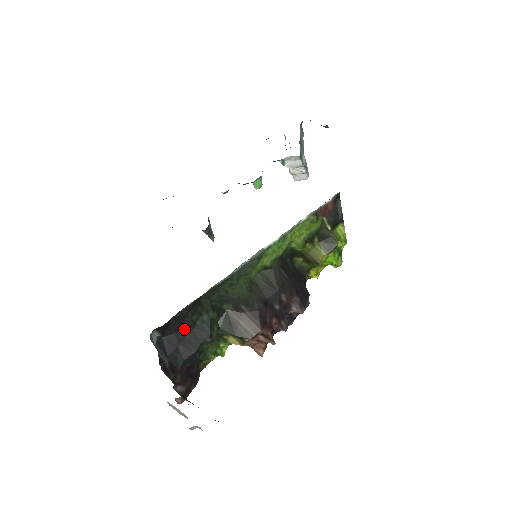
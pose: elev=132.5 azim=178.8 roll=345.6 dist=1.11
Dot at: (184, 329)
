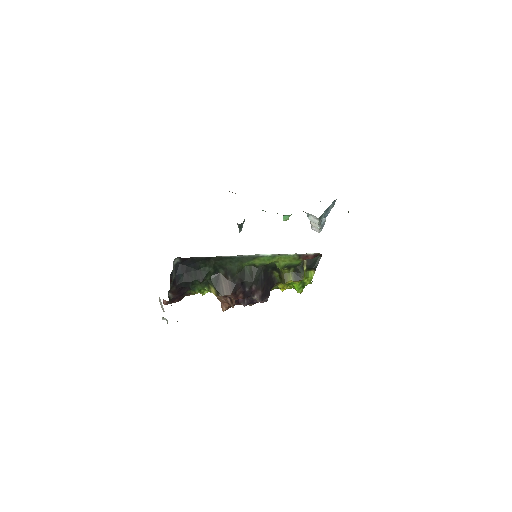
Dot at: (193, 267)
